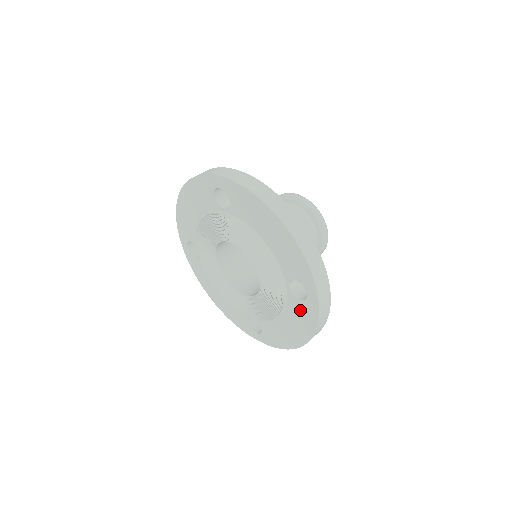
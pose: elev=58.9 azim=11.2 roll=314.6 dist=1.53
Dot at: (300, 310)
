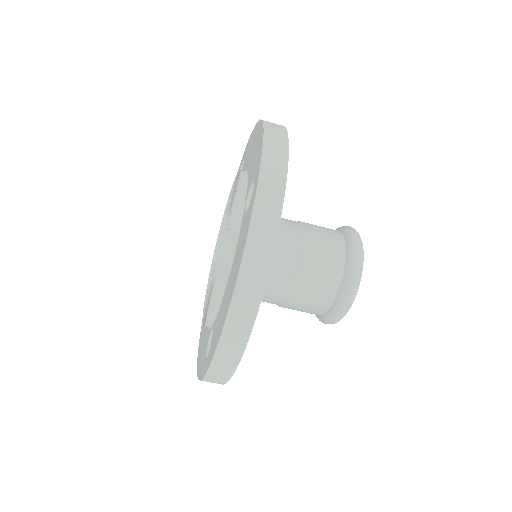
Dot at: (204, 350)
